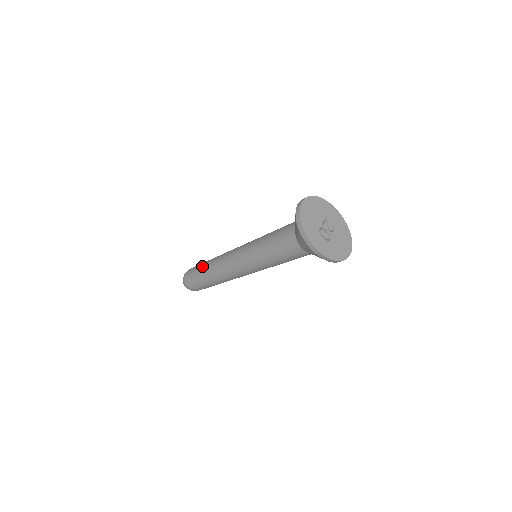
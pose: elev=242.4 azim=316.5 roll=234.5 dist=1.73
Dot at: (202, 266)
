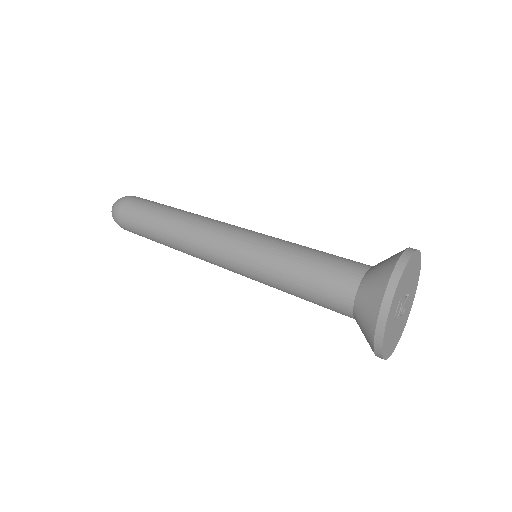
Dot at: (167, 206)
